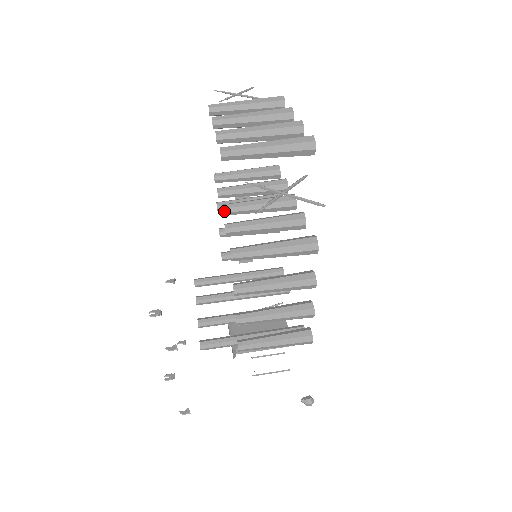
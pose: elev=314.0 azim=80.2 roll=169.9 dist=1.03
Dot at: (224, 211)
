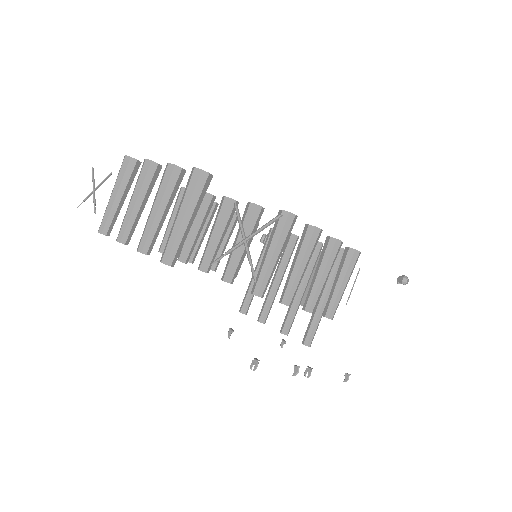
Dot at: (206, 270)
